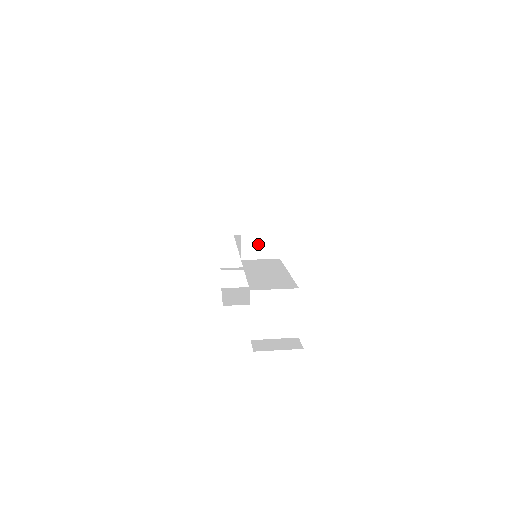
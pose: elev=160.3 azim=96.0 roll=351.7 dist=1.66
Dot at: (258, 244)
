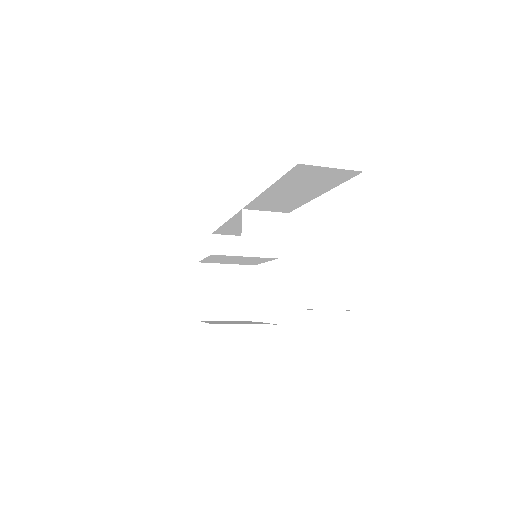
Dot at: (262, 235)
